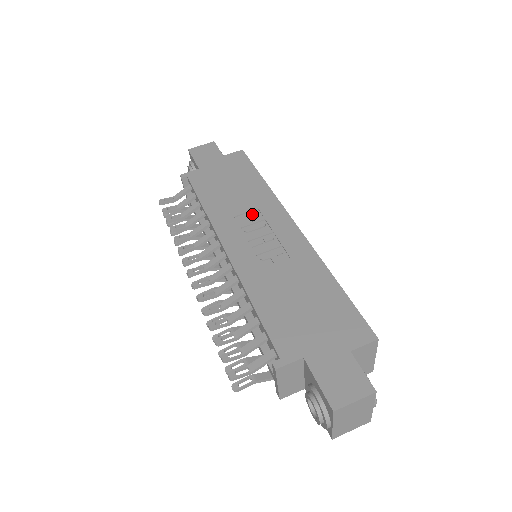
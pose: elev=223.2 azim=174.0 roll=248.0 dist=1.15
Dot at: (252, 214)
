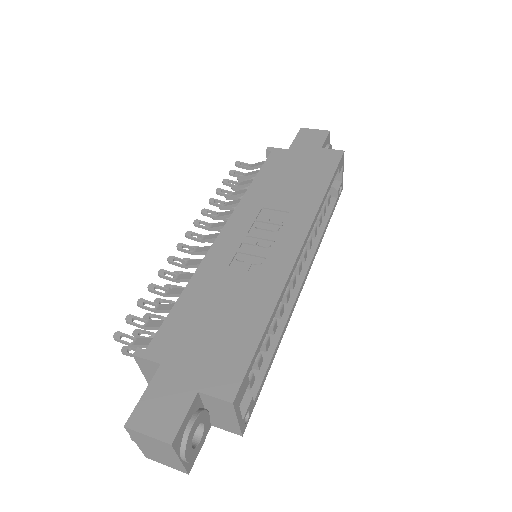
Dot at: (279, 214)
